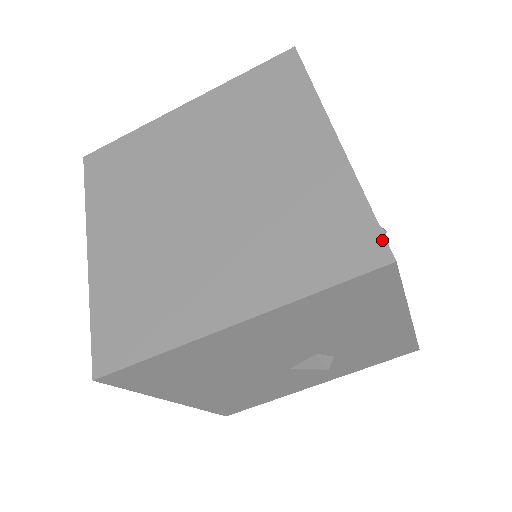
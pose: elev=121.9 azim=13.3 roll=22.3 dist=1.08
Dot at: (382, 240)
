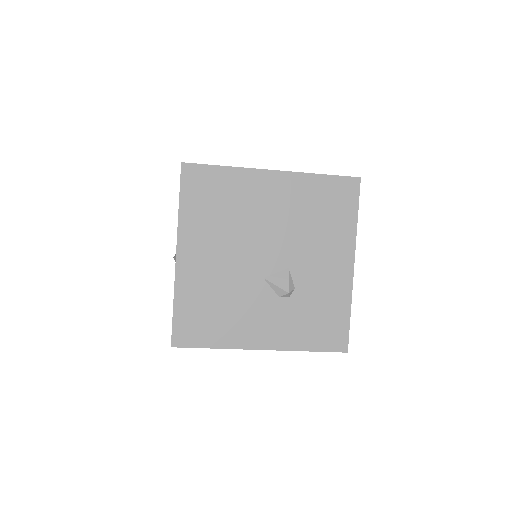
Dot at: occluded
